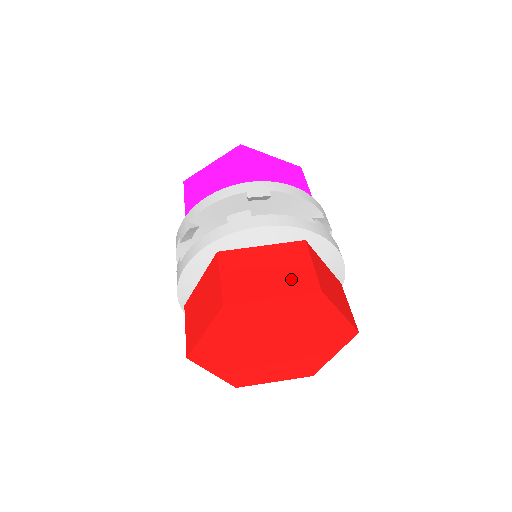
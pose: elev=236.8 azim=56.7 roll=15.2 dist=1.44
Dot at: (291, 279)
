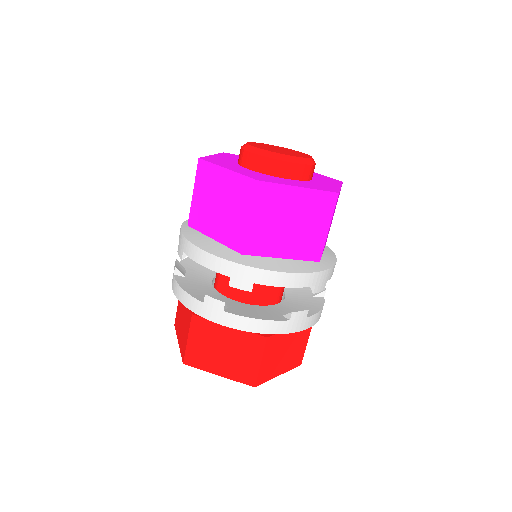
Dot at: (293, 358)
